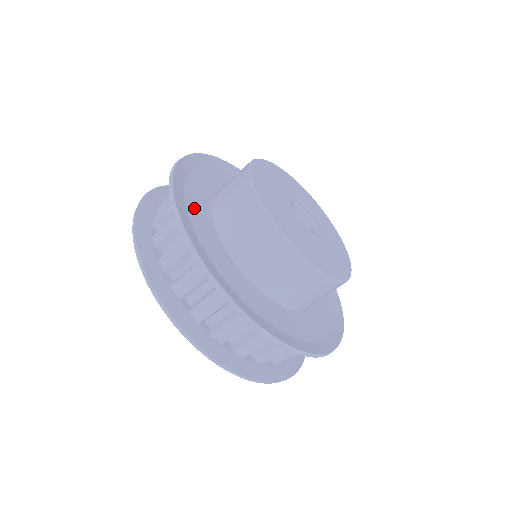
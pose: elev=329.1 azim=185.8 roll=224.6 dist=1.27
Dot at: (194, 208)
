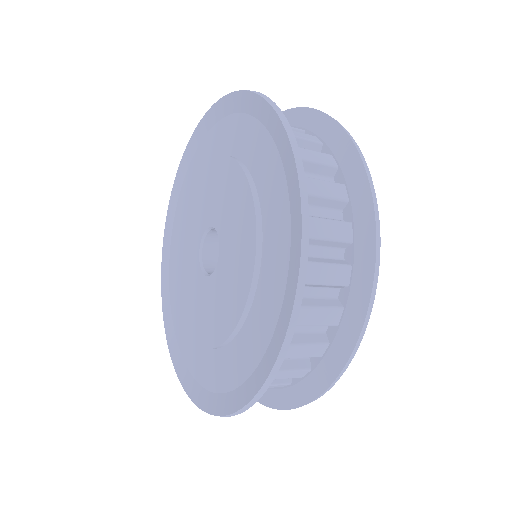
Dot at: occluded
